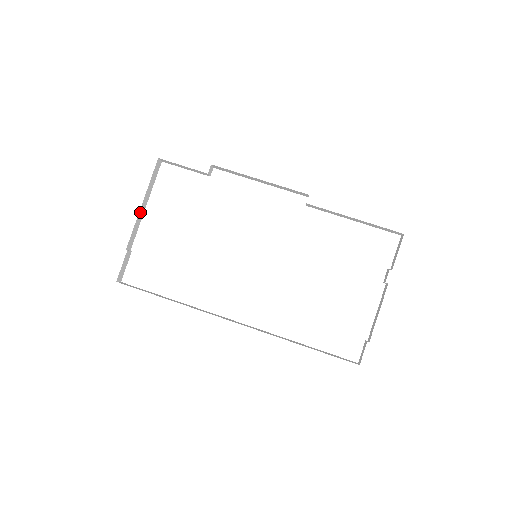
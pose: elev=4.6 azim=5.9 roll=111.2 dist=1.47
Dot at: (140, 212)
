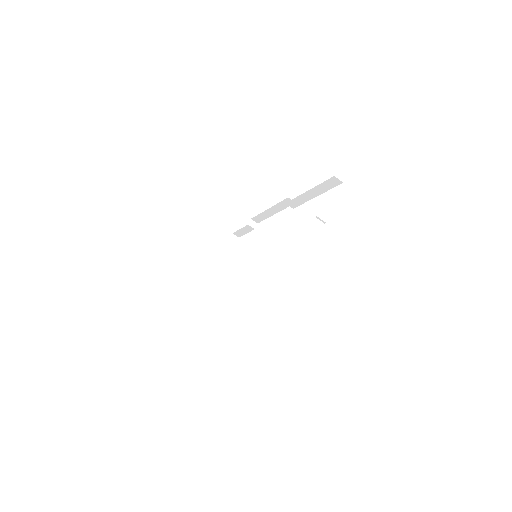
Dot at: (217, 267)
